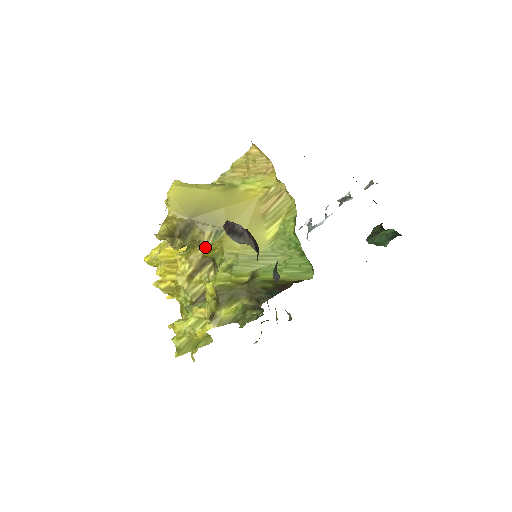
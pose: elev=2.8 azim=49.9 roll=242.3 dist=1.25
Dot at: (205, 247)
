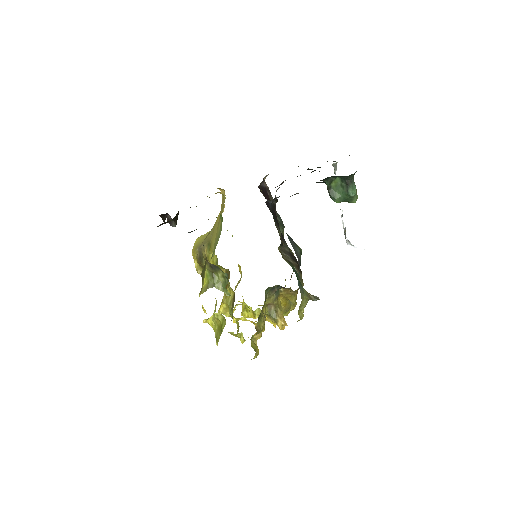
Dot at: (208, 259)
